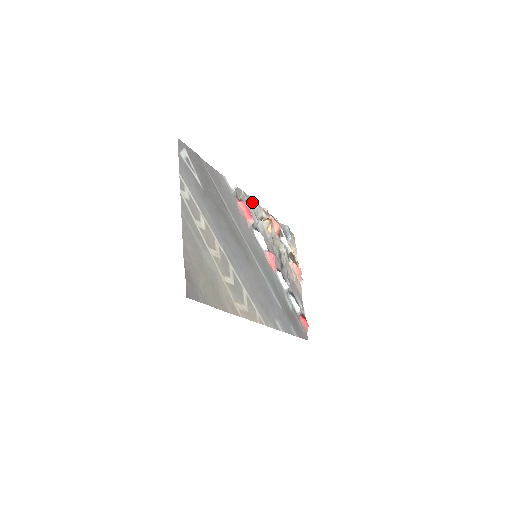
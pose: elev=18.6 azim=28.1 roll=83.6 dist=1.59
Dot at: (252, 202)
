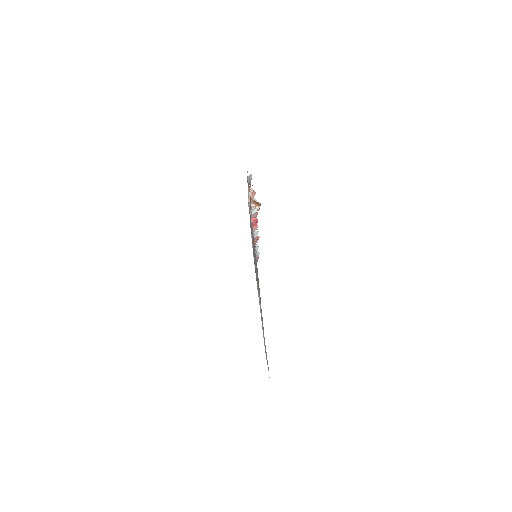
Dot at: (248, 195)
